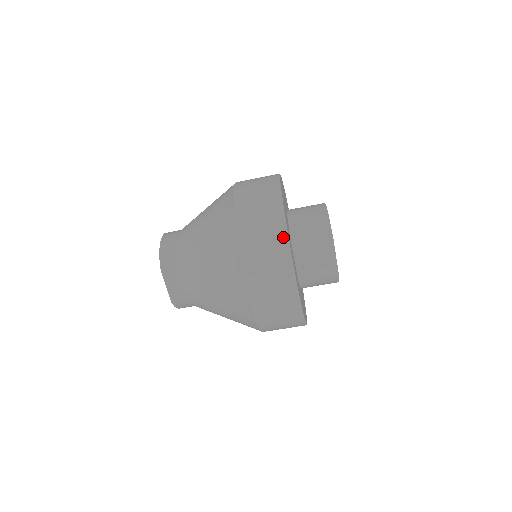
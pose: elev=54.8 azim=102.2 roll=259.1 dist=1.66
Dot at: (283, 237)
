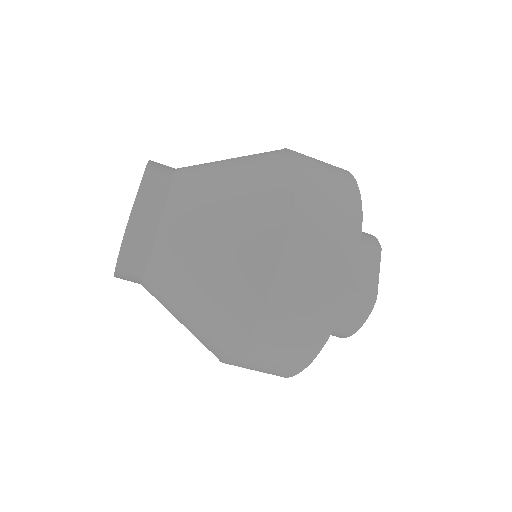
Dot at: (352, 181)
